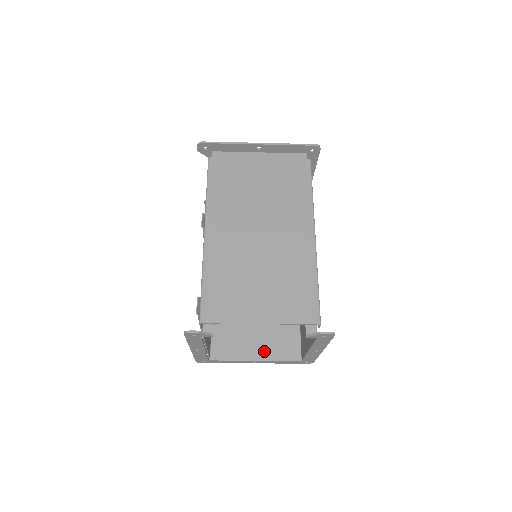
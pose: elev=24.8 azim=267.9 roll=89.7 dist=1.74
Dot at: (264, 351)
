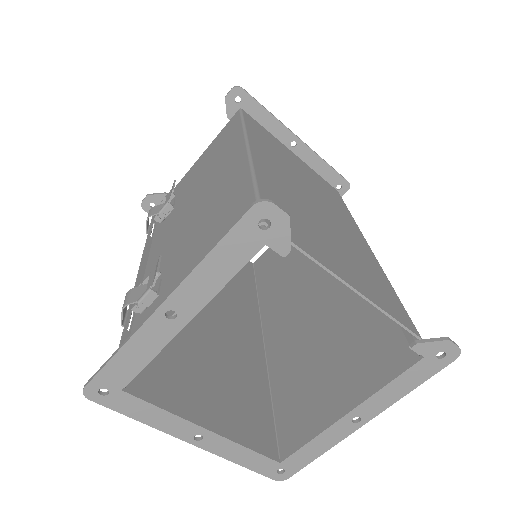
Dot at: (222, 419)
